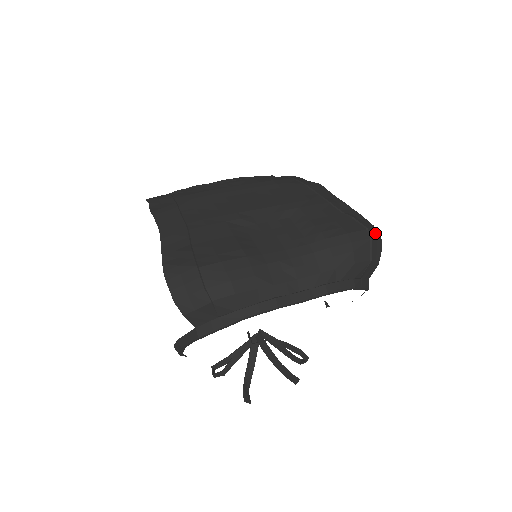
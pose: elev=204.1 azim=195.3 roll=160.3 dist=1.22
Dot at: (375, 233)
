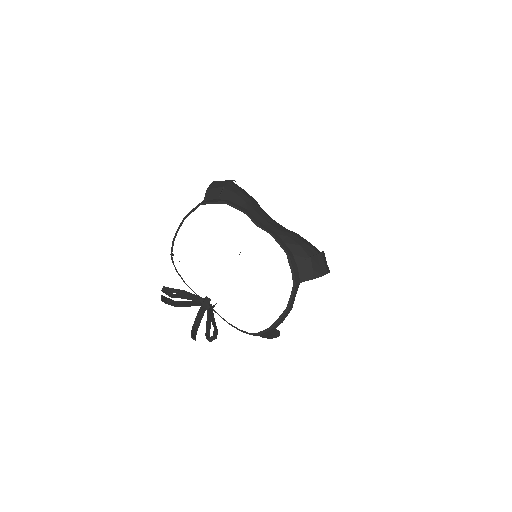
Dot at: (327, 266)
